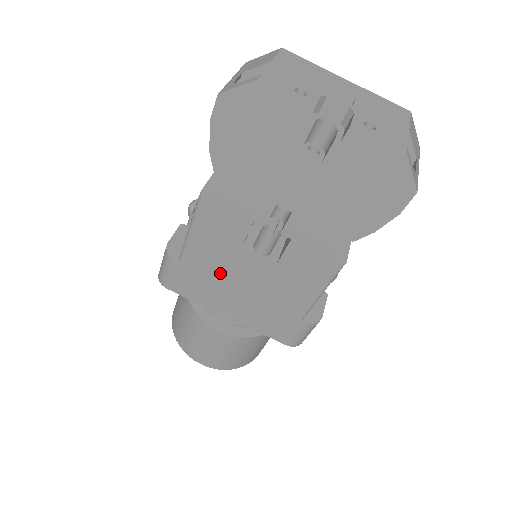
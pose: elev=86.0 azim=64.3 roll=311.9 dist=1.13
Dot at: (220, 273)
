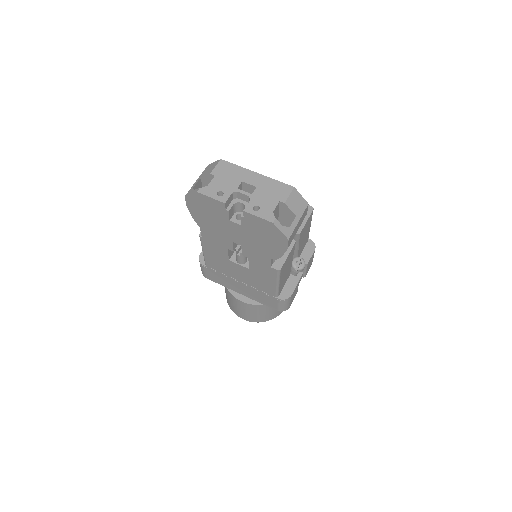
Dot at: (226, 272)
